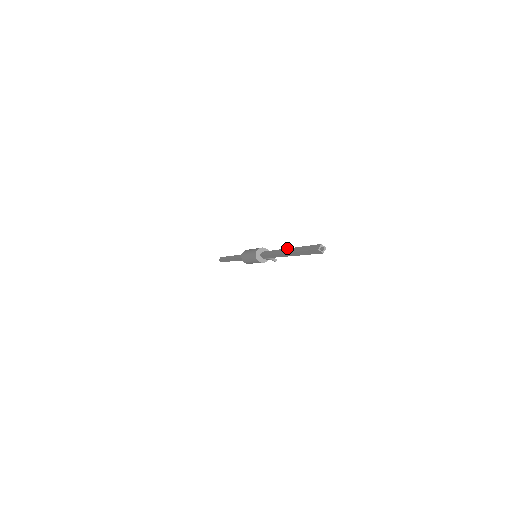
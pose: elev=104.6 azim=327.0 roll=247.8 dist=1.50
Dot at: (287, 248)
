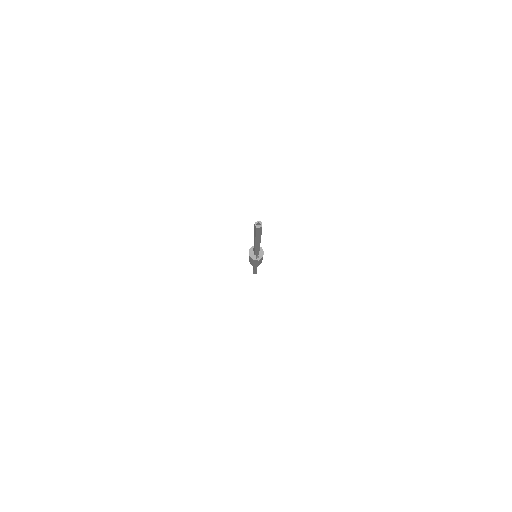
Dot at: occluded
